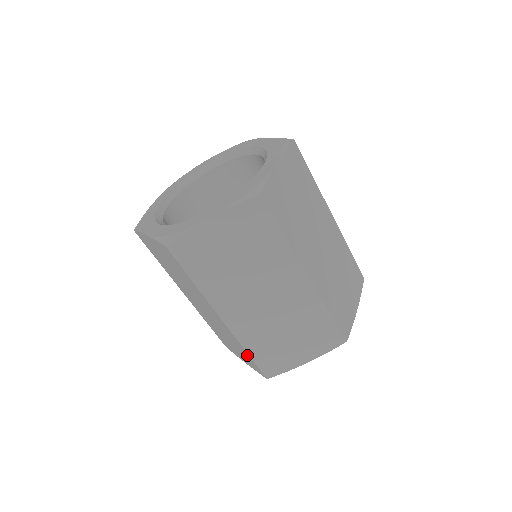
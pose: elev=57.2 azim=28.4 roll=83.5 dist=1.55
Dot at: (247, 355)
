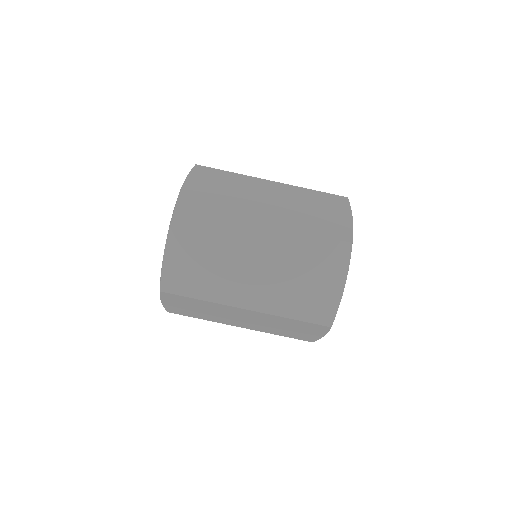
Dot at: (297, 322)
